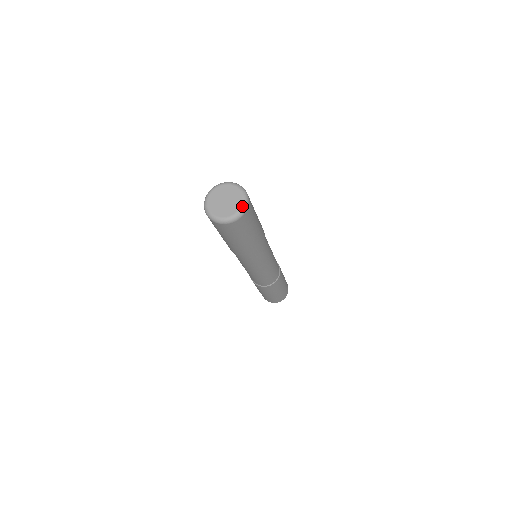
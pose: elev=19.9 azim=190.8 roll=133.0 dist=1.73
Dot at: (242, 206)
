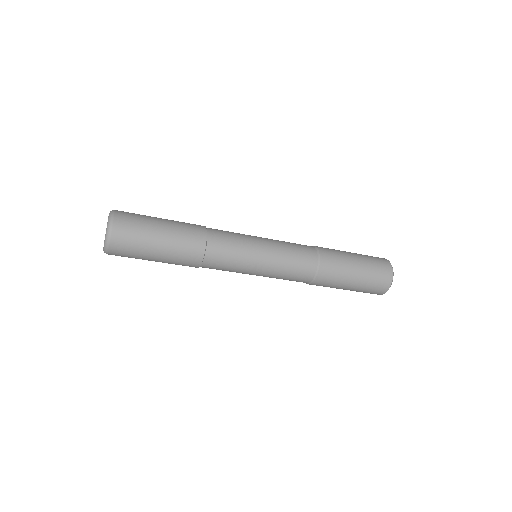
Dot at: (108, 217)
